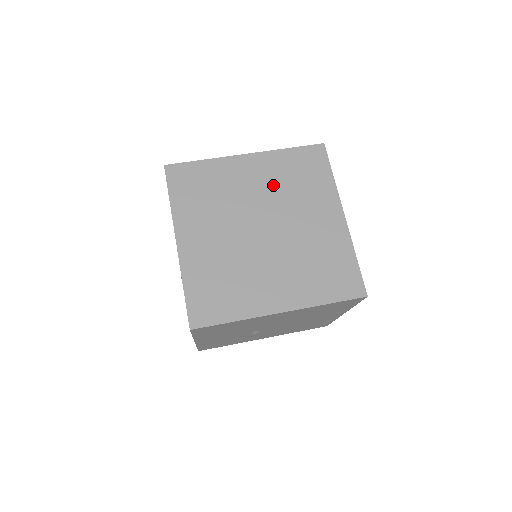
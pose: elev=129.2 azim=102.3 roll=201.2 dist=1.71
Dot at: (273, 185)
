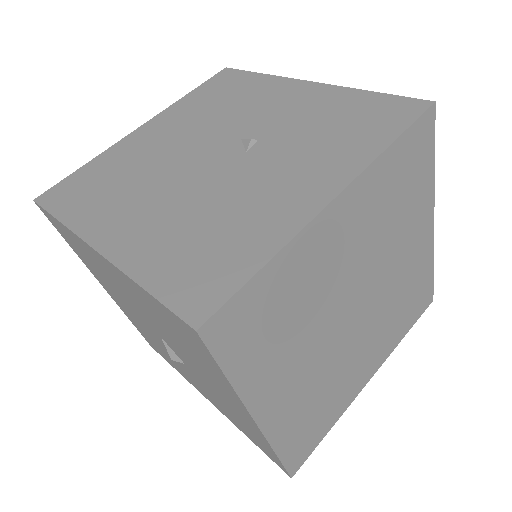
Dot at: (369, 234)
